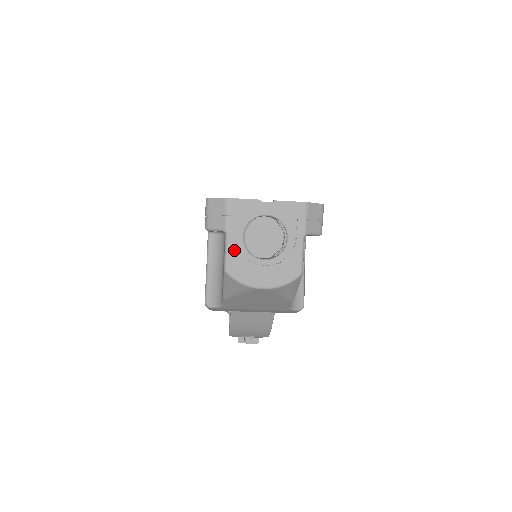
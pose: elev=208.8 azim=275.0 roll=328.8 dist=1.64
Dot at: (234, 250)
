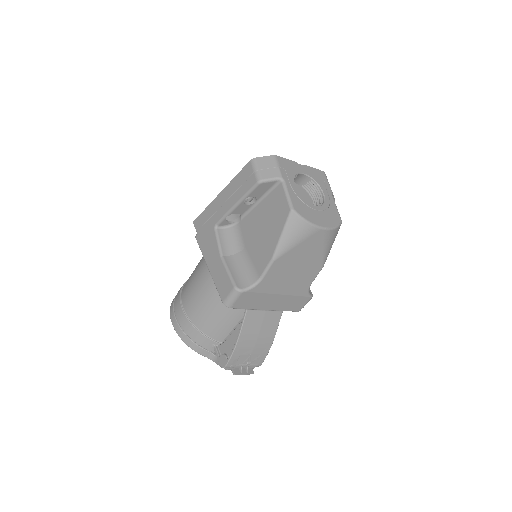
Dot at: (293, 194)
